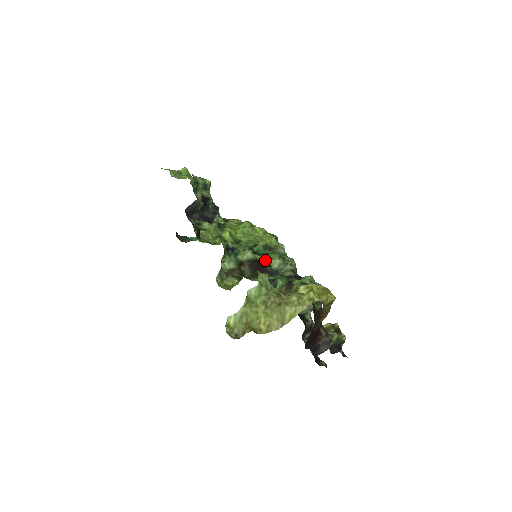
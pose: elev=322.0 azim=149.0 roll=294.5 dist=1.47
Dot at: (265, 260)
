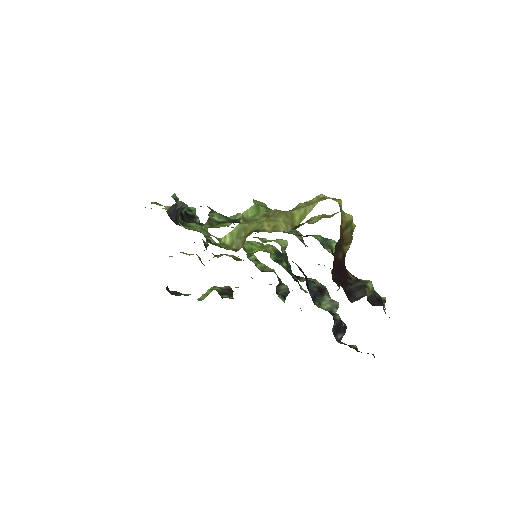
Dot at: occluded
